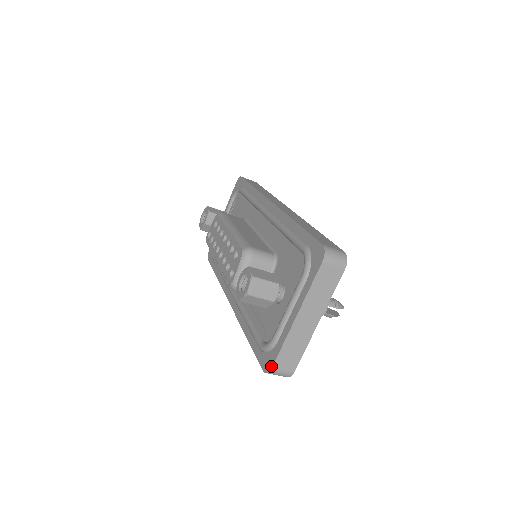
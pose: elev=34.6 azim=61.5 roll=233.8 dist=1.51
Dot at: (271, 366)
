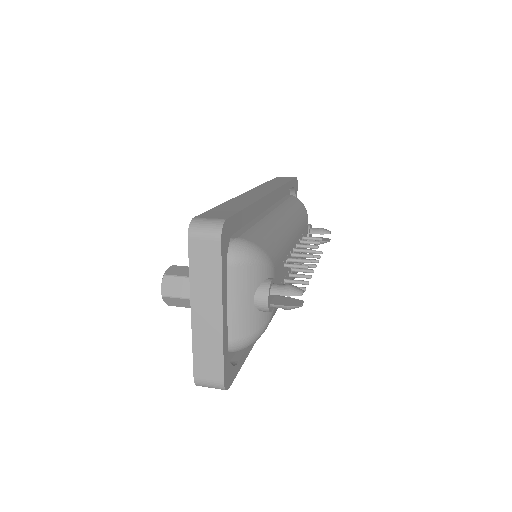
Dot at: (194, 376)
